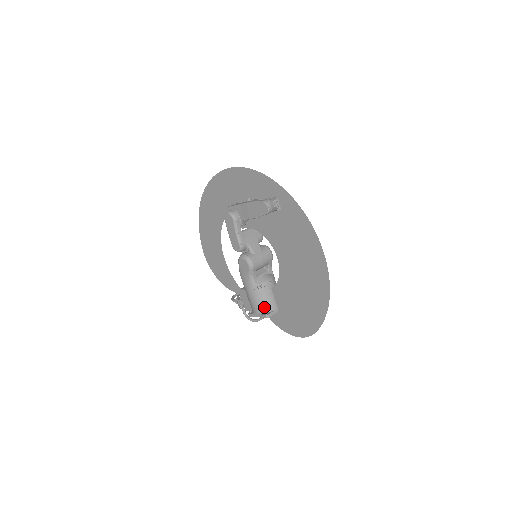
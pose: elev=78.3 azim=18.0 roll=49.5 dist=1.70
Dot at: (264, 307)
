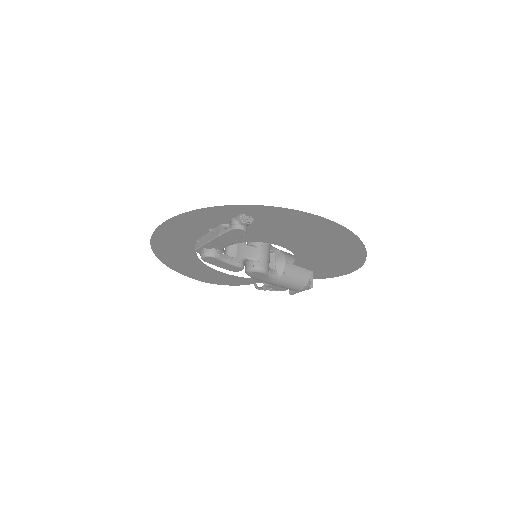
Dot at: (301, 282)
